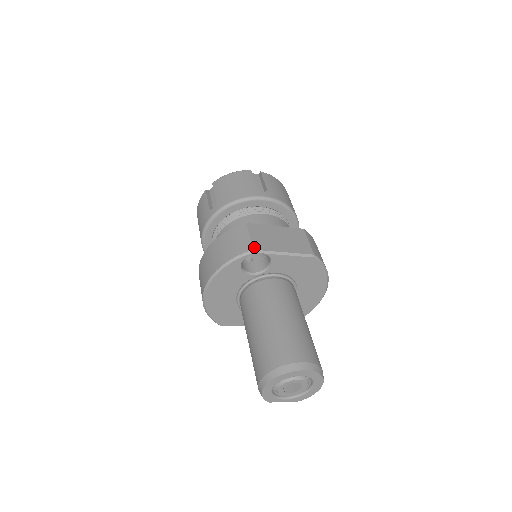
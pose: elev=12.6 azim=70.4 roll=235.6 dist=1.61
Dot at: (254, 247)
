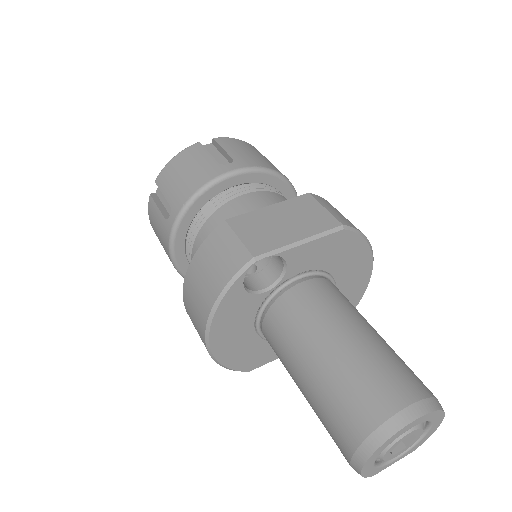
Dot at: (252, 253)
